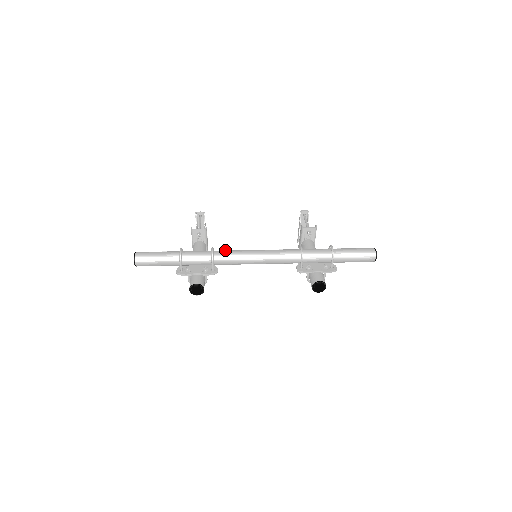
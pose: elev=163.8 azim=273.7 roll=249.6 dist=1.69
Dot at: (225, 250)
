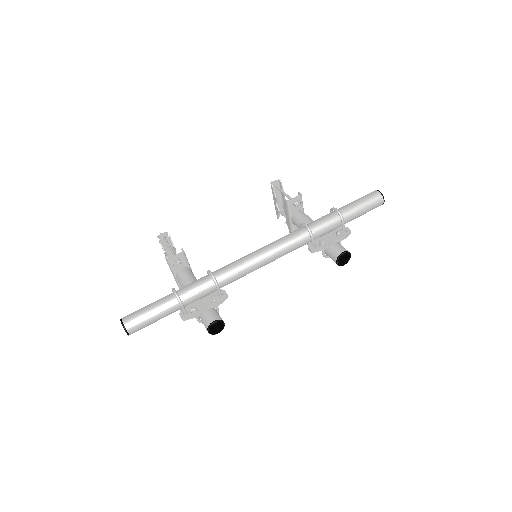
Dot at: (224, 266)
